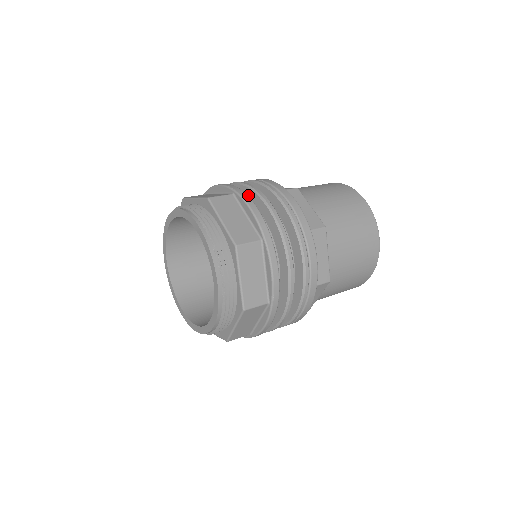
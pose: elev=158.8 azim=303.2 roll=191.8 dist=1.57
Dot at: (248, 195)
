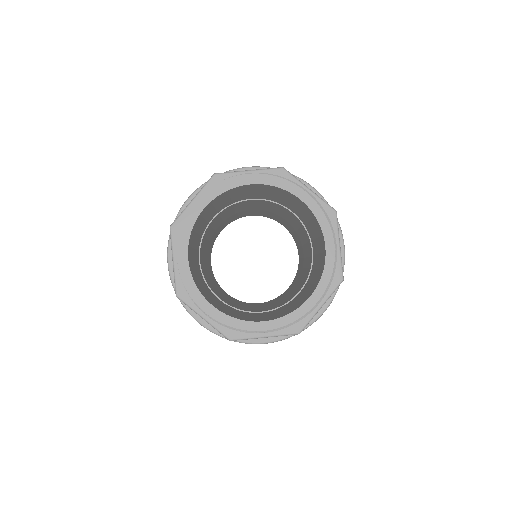
Dot at: occluded
